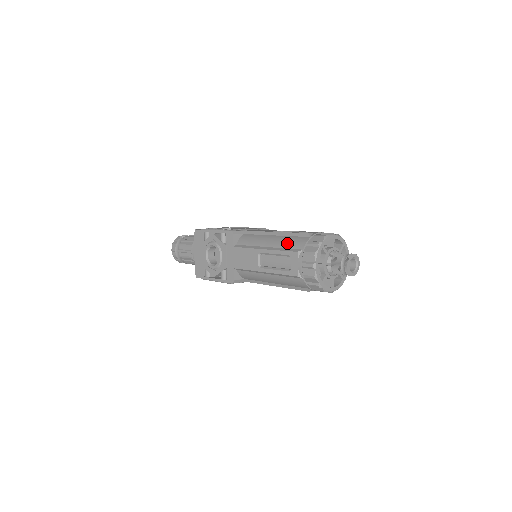
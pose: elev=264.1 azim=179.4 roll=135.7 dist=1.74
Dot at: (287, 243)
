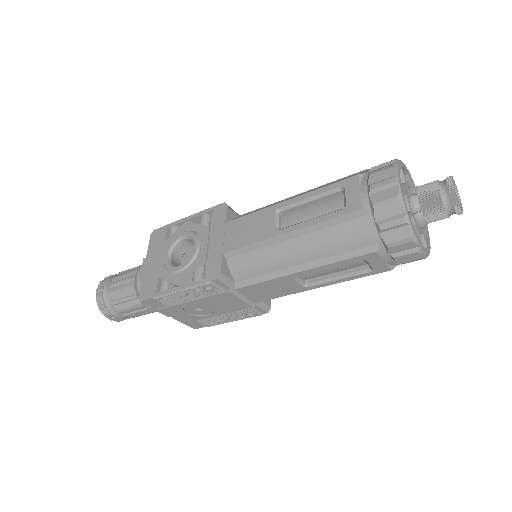
Dot at: occluded
